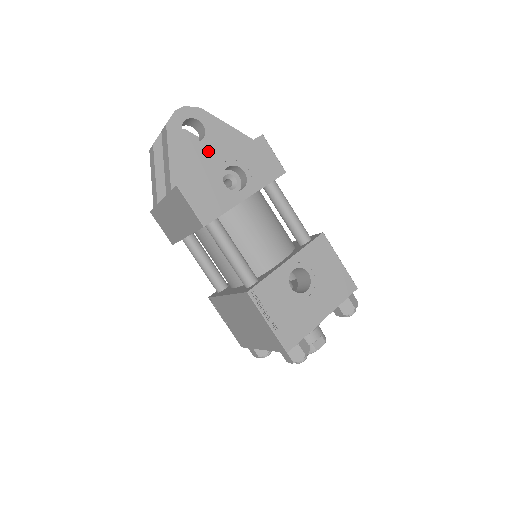
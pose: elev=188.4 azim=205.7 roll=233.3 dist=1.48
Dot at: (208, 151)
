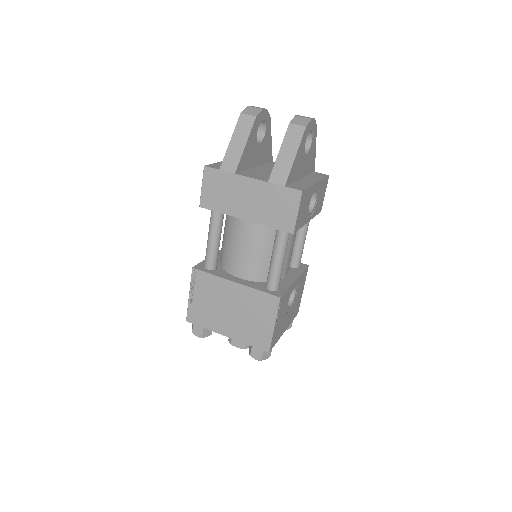
Dot at: (304, 165)
